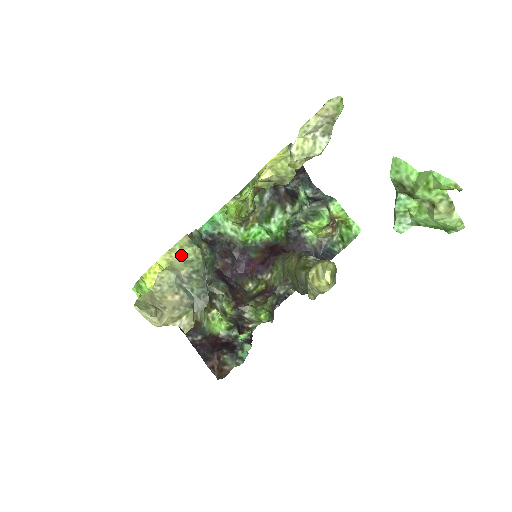
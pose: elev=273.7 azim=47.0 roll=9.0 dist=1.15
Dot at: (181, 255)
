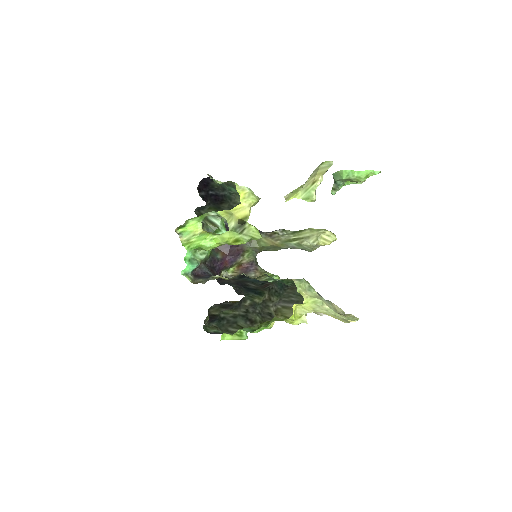
Dot at: (303, 290)
